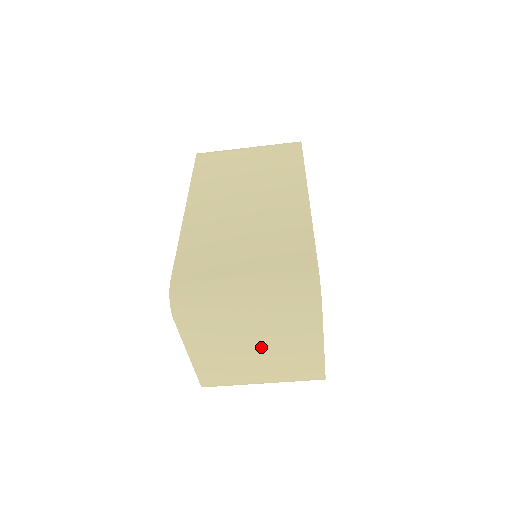
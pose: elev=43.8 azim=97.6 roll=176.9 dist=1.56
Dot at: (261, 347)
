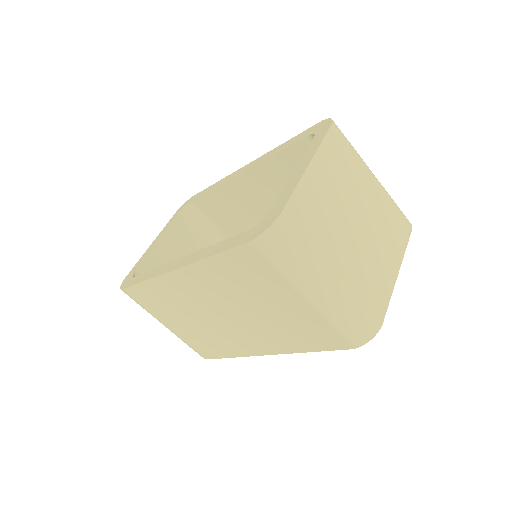
Dot at: (362, 225)
